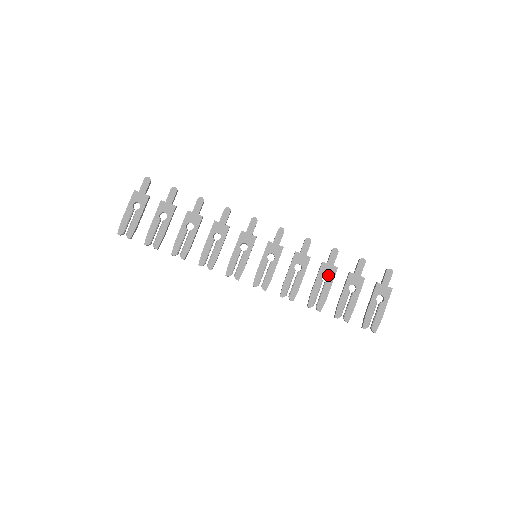
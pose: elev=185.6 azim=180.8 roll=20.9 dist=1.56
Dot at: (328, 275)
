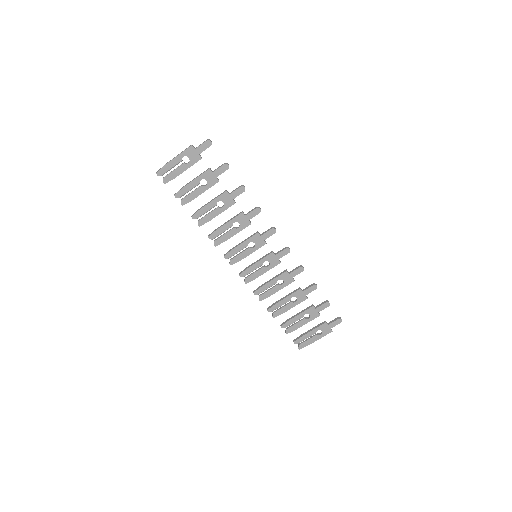
Dot at: (297, 299)
